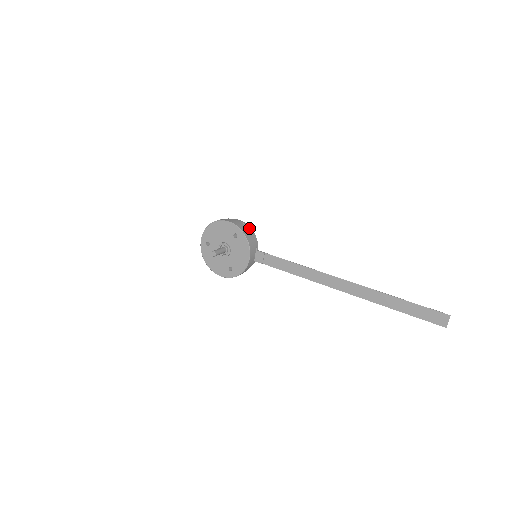
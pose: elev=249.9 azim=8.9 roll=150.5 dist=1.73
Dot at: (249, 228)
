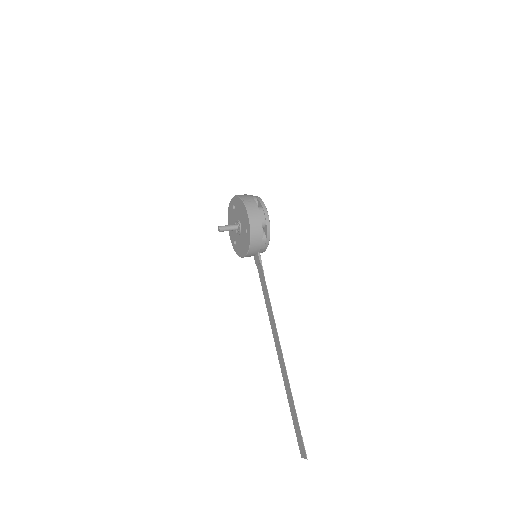
Dot at: (267, 231)
